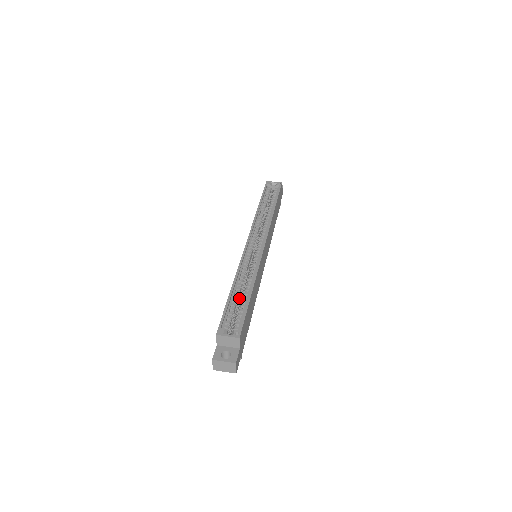
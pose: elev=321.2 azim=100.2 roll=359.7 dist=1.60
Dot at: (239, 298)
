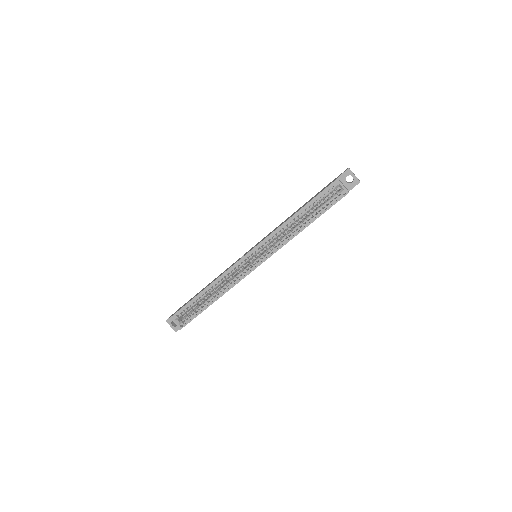
Dot at: occluded
